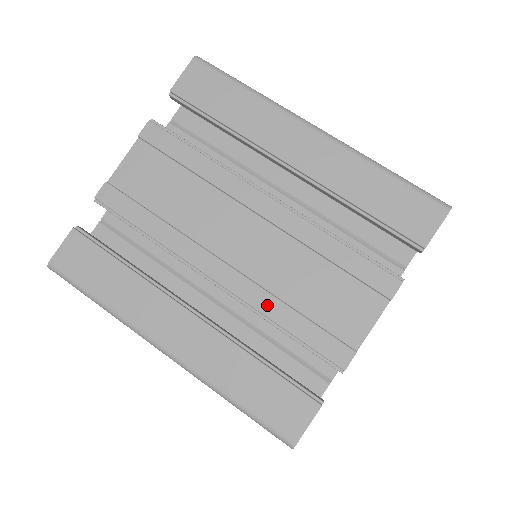
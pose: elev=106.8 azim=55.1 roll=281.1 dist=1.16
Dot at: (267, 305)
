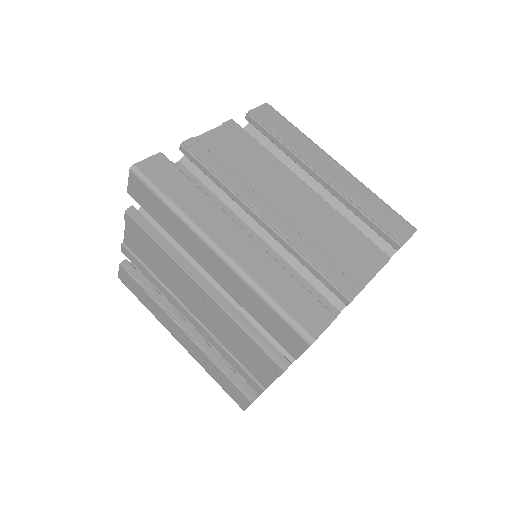
Dot at: (301, 243)
